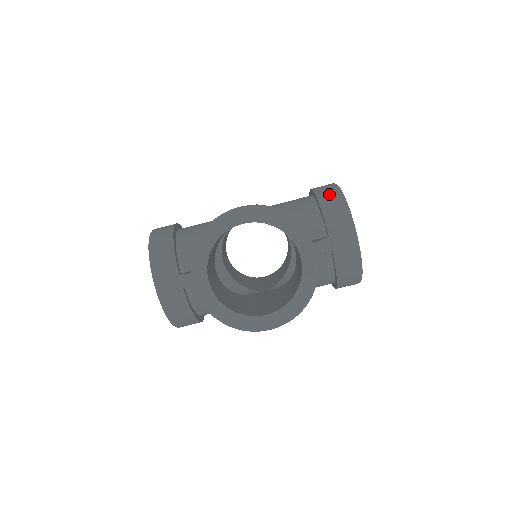
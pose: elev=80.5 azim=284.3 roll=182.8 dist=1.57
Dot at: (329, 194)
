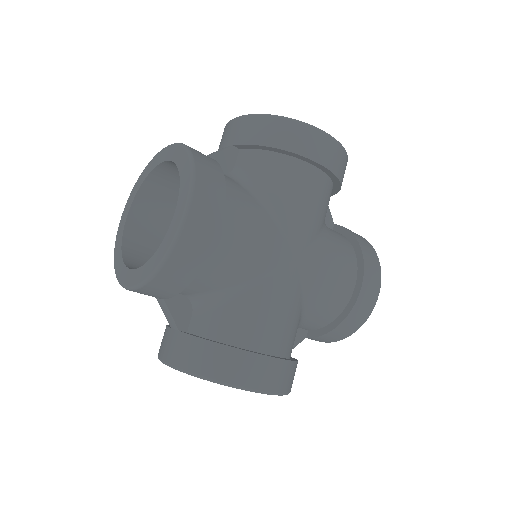
Dot at: (354, 323)
